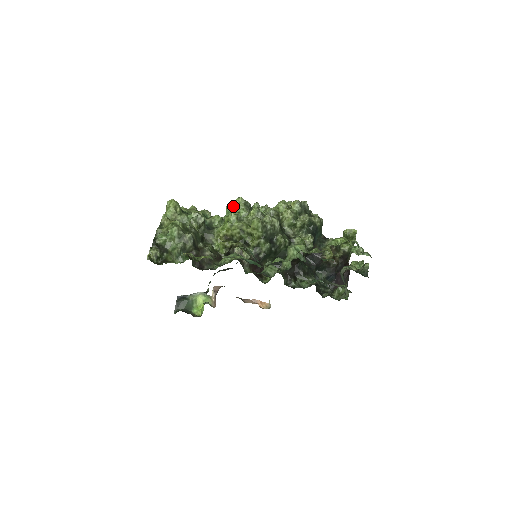
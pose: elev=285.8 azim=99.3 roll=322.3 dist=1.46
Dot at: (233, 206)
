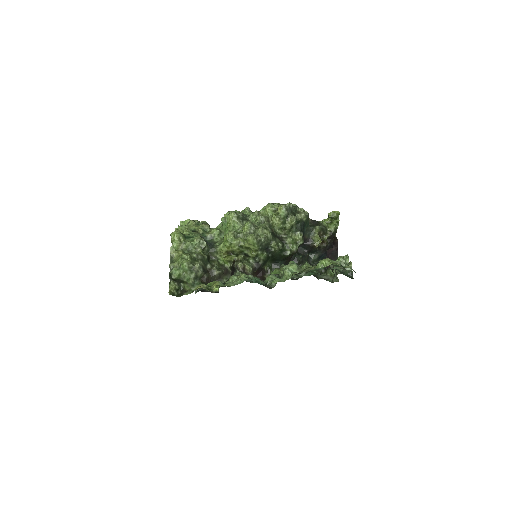
Dot at: (227, 220)
